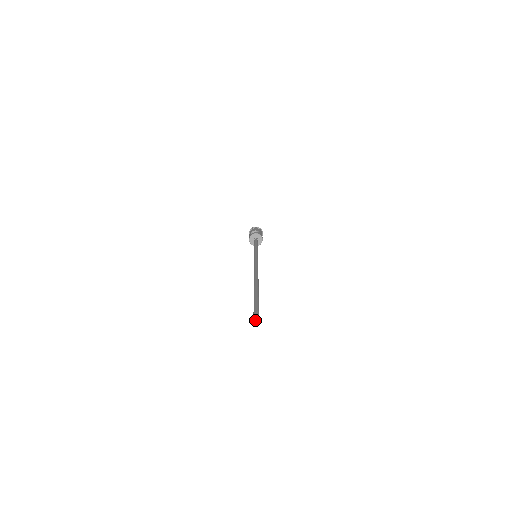
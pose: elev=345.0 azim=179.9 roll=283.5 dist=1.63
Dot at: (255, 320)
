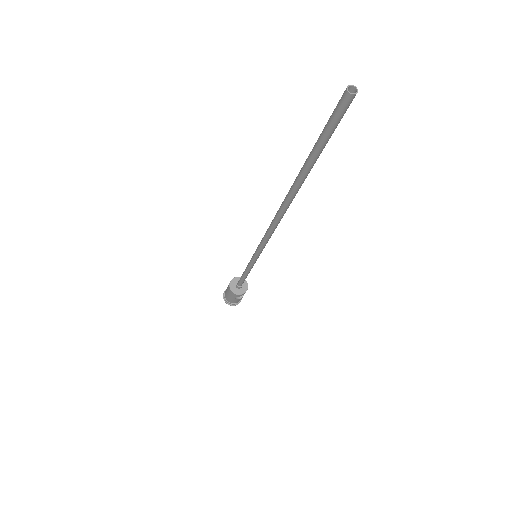
Dot at: (345, 103)
